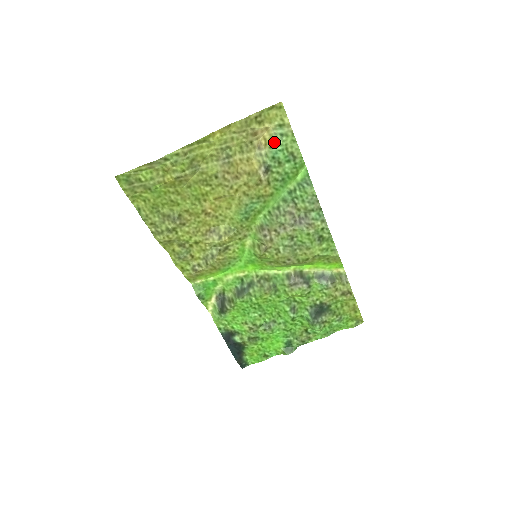
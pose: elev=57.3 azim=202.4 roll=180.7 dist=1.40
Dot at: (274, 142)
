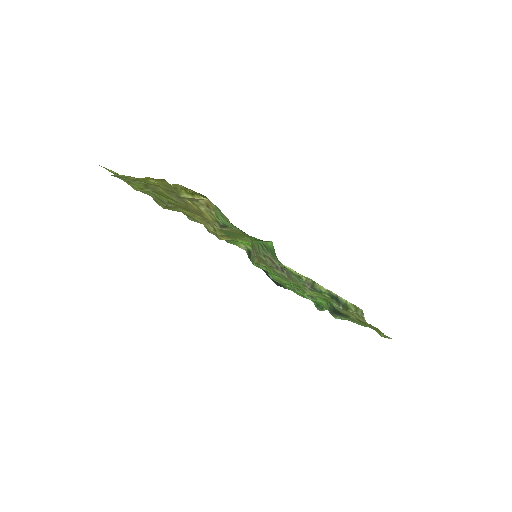
Dot at: (217, 215)
